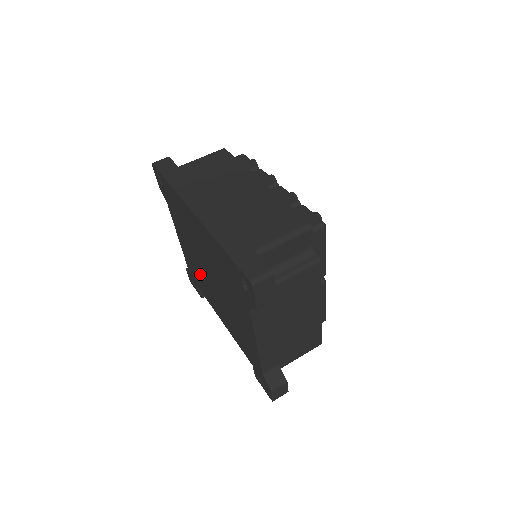
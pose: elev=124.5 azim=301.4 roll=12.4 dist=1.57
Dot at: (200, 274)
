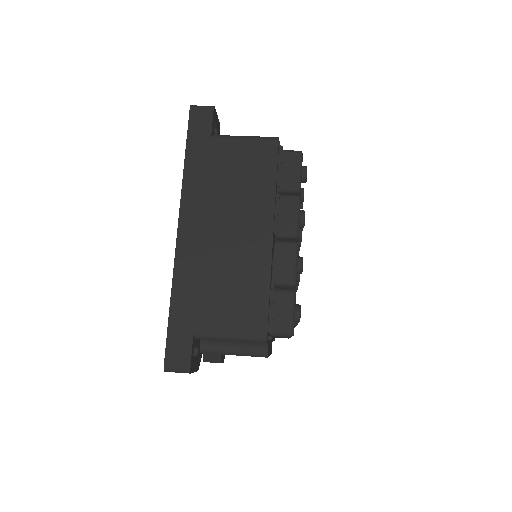
Dot at: occluded
